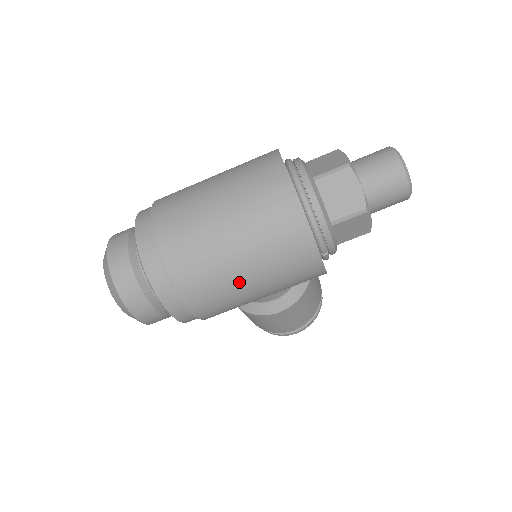
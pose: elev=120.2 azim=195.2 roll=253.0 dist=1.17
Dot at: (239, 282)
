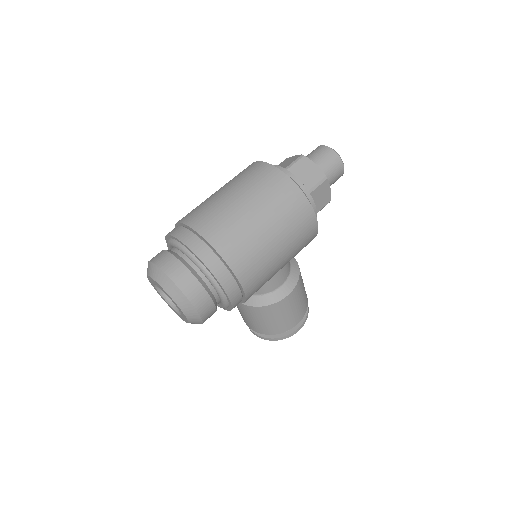
Dot at: (268, 244)
